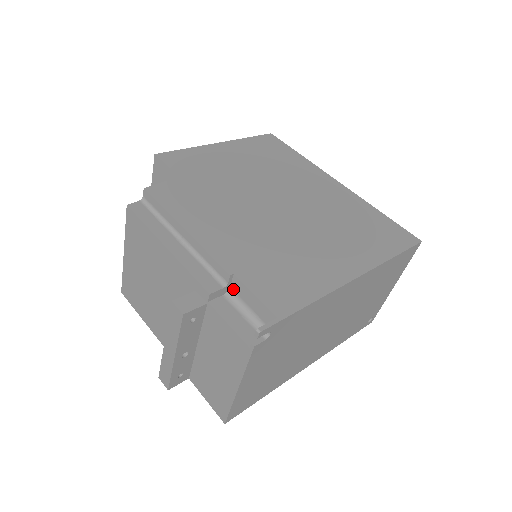
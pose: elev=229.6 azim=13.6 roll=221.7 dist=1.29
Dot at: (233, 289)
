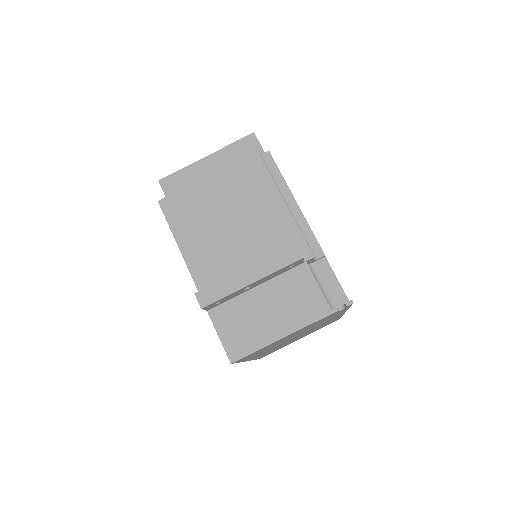
Dot at: (315, 265)
